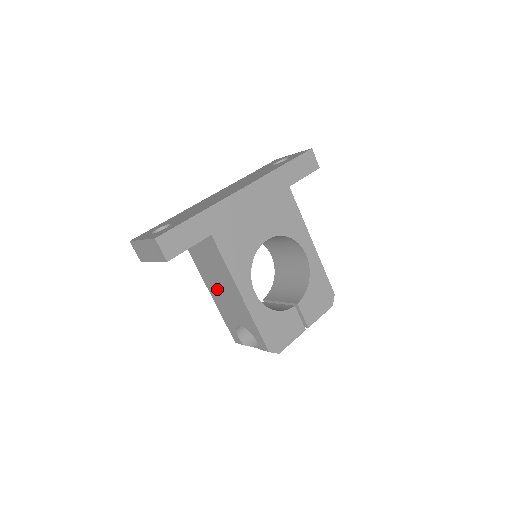
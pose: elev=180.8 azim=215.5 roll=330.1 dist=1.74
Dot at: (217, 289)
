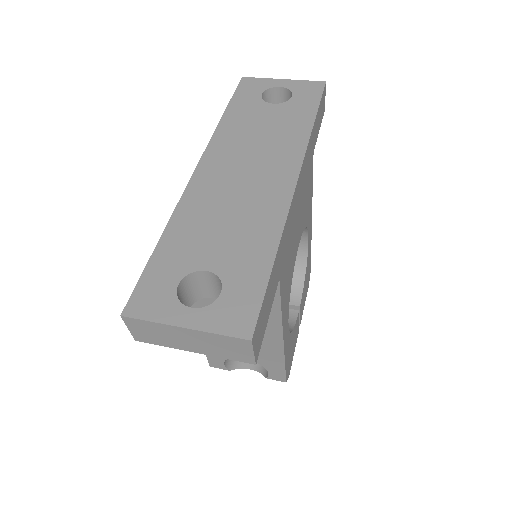
Dot at: occluded
